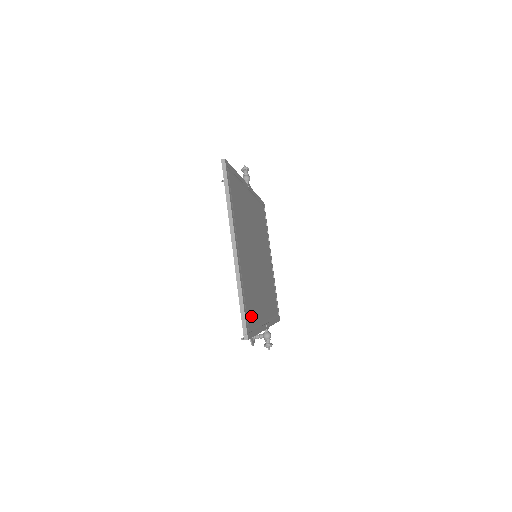
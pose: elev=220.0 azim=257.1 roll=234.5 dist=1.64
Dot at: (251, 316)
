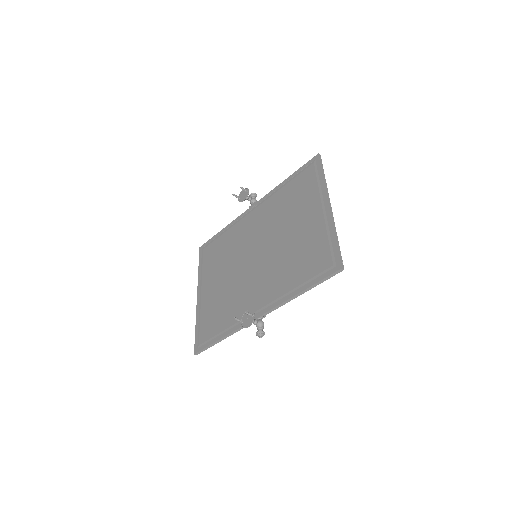
Dot at: (317, 268)
